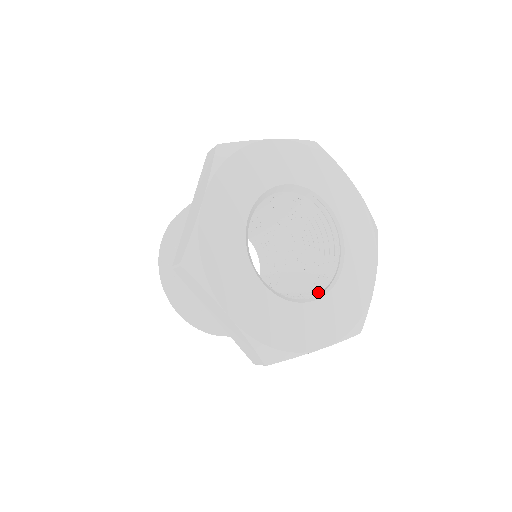
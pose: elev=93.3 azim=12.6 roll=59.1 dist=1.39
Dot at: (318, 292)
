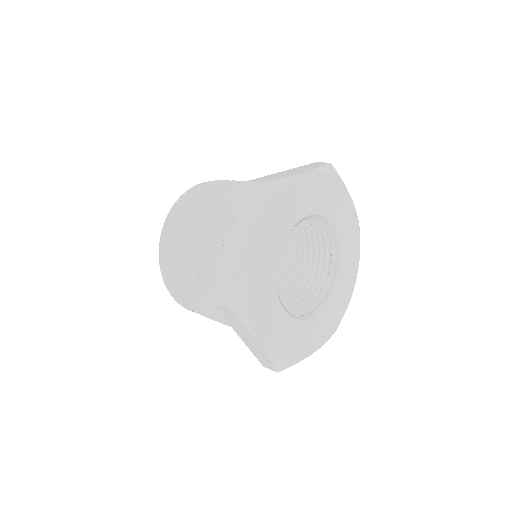
Dot at: (317, 304)
